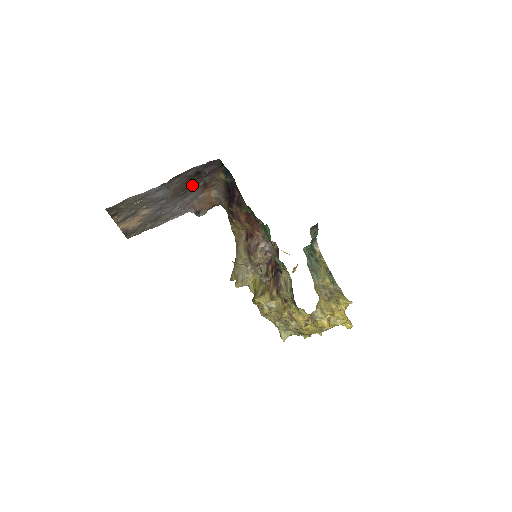
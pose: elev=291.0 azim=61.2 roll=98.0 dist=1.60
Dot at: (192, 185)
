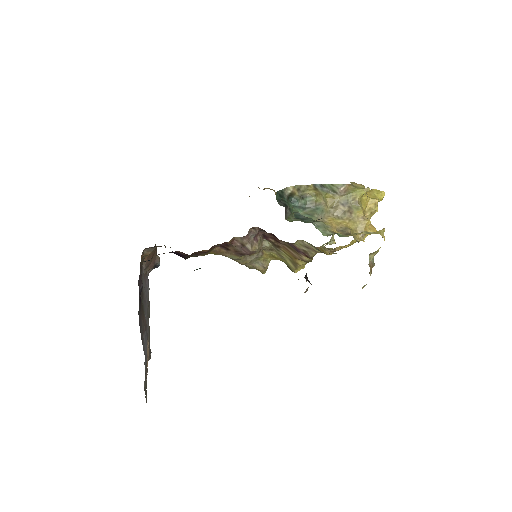
Dot at: occluded
